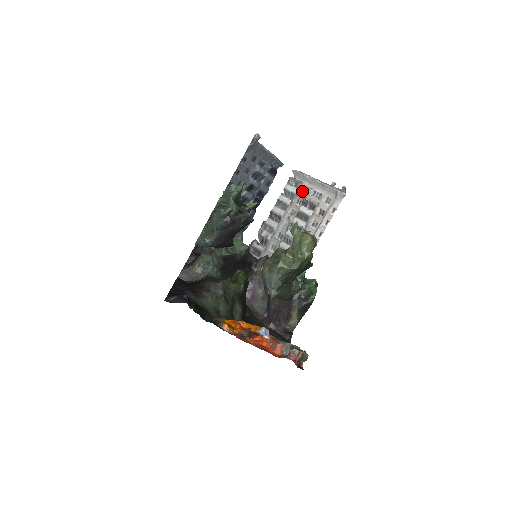
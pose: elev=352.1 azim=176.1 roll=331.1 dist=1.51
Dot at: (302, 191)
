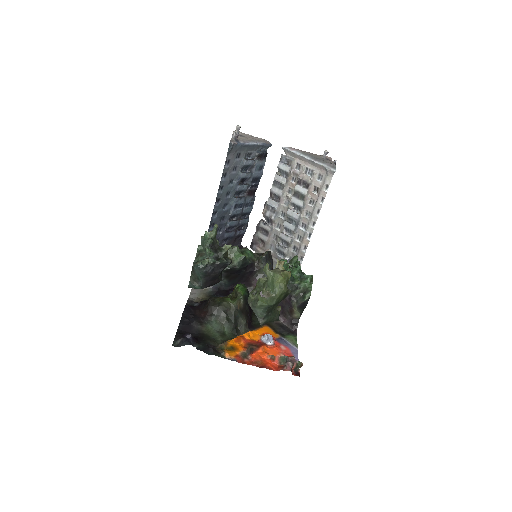
Dot at: (295, 168)
